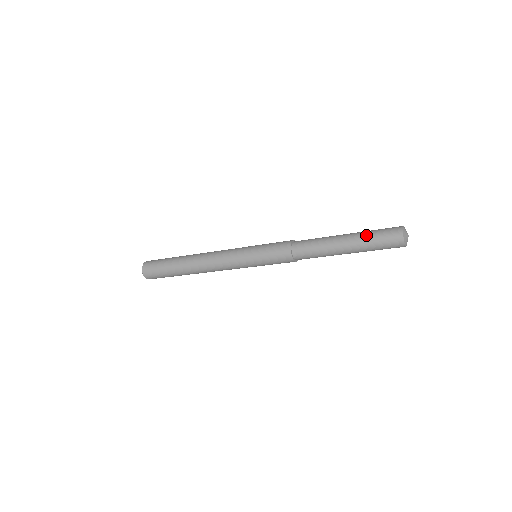
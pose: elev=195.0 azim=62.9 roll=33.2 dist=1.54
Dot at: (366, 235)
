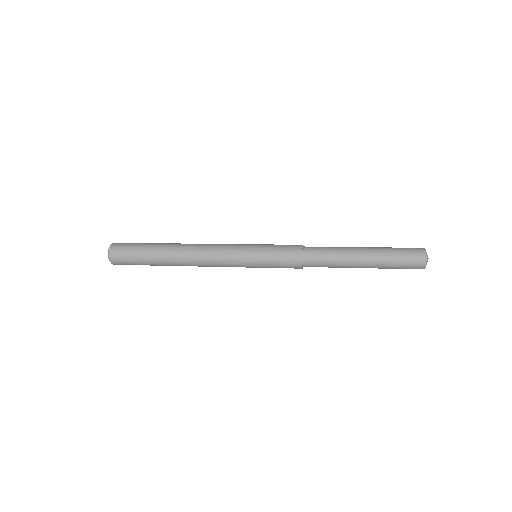
Dot at: (387, 255)
